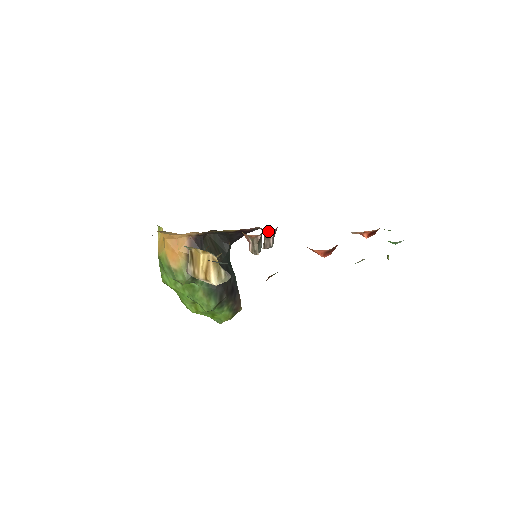
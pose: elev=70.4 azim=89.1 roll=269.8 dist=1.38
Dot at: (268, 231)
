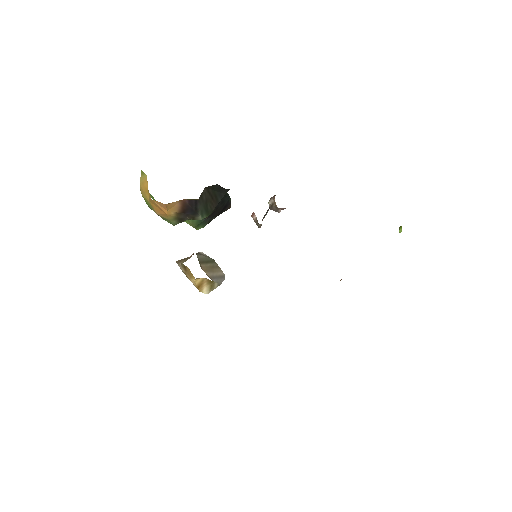
Dot at: occluded
